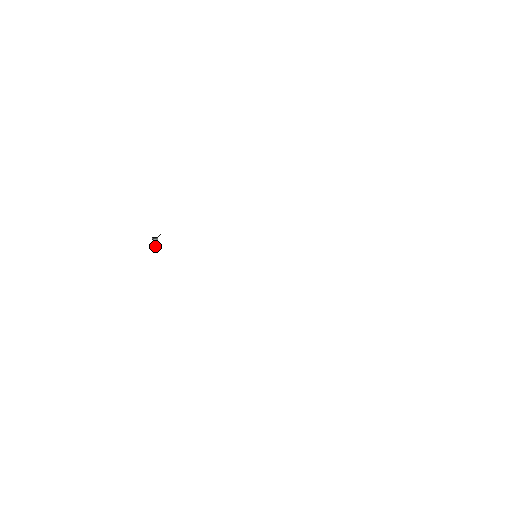
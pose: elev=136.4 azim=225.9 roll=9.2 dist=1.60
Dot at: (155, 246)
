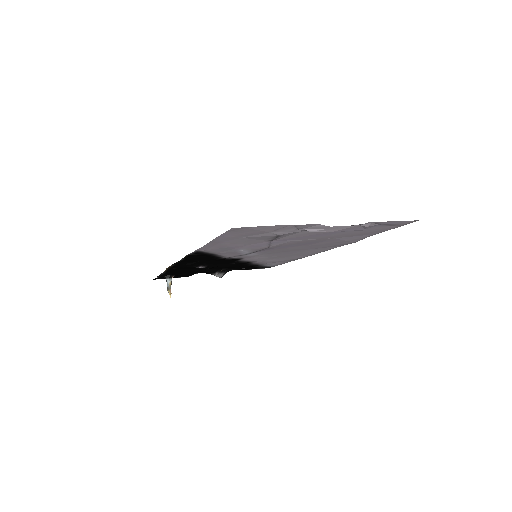
Dot at: (169, 289)
